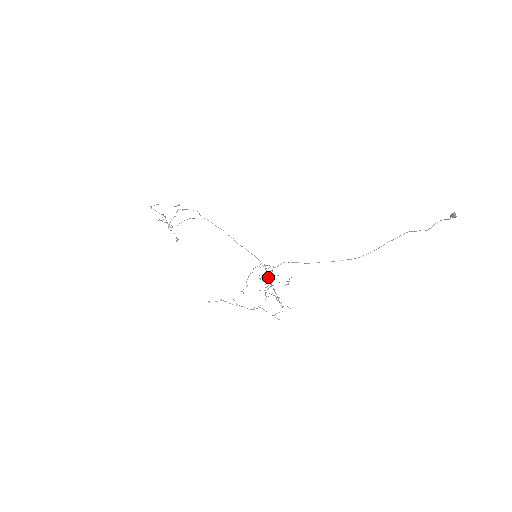
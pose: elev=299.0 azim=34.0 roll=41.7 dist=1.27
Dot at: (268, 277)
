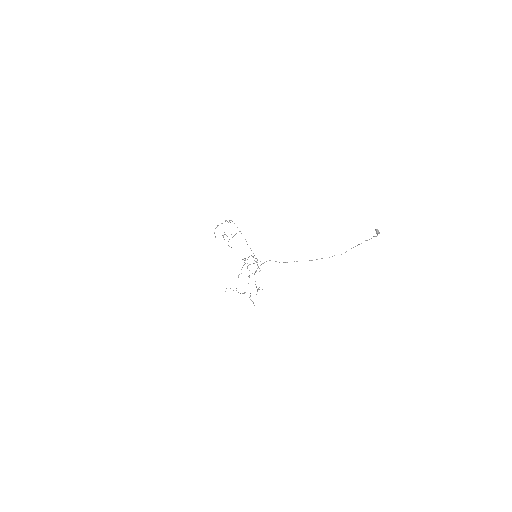
Dot at: (256, 270)
